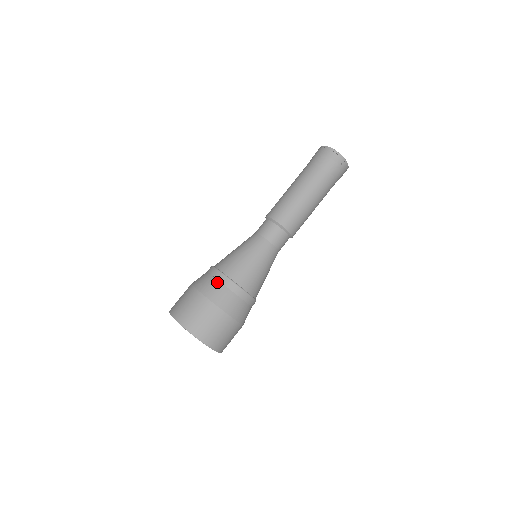
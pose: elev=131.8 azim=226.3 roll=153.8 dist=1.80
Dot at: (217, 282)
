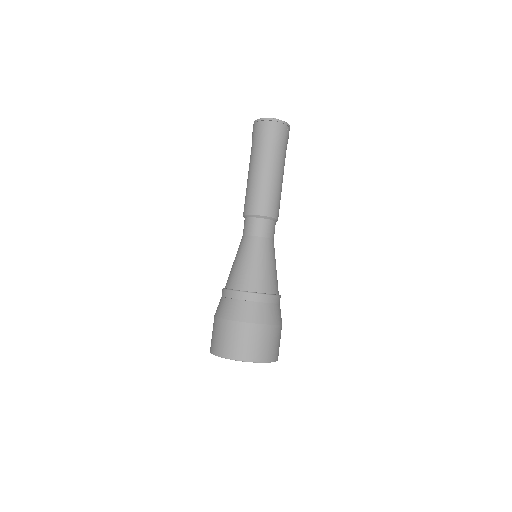
Dot at: (249, 303)
